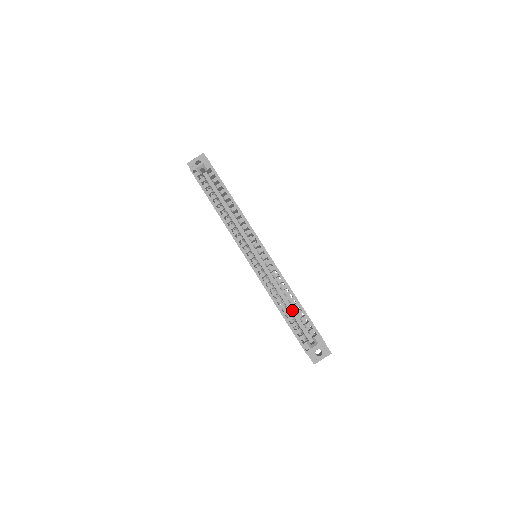
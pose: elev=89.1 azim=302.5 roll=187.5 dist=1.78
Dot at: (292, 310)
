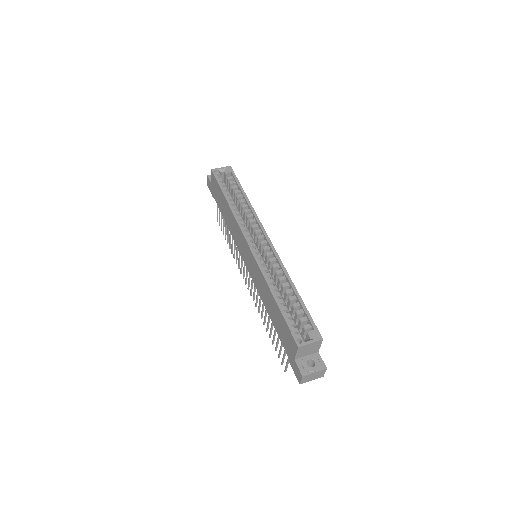
Dot at: occluded
